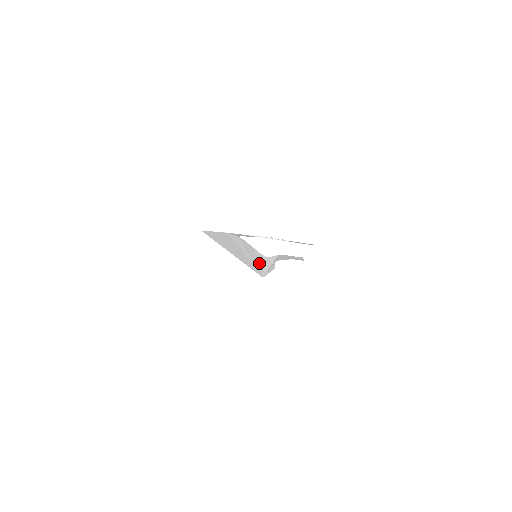
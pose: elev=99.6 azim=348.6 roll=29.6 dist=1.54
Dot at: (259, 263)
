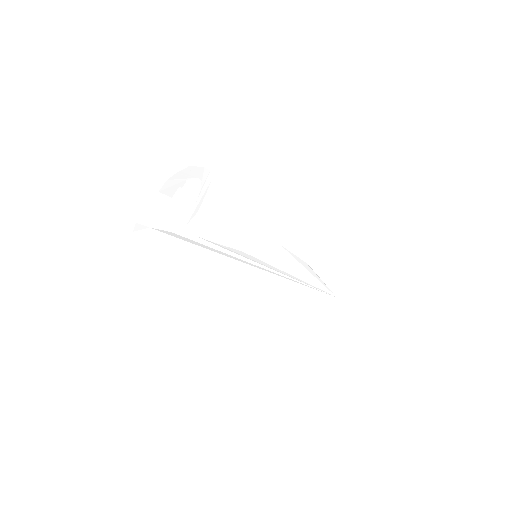
Dot at: (294, 276)
